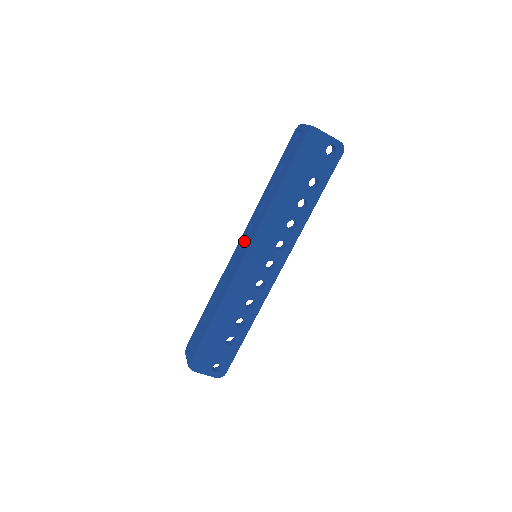
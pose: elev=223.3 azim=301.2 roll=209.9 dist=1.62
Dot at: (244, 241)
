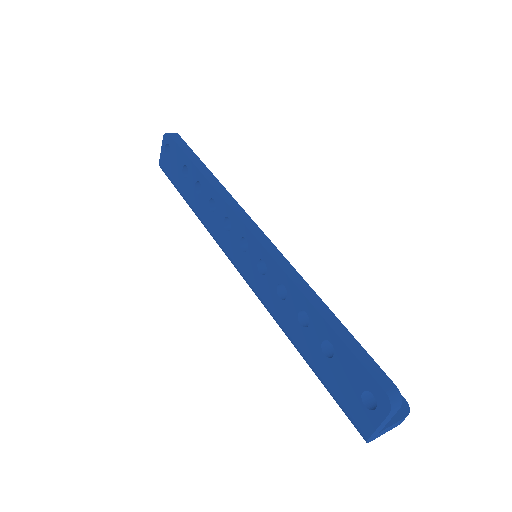
Dot at: (248, 254)
